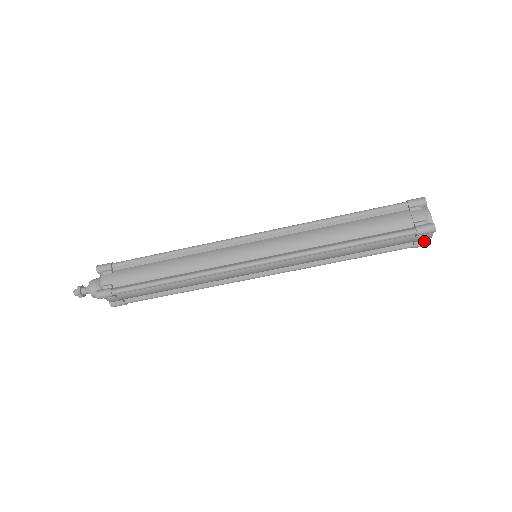
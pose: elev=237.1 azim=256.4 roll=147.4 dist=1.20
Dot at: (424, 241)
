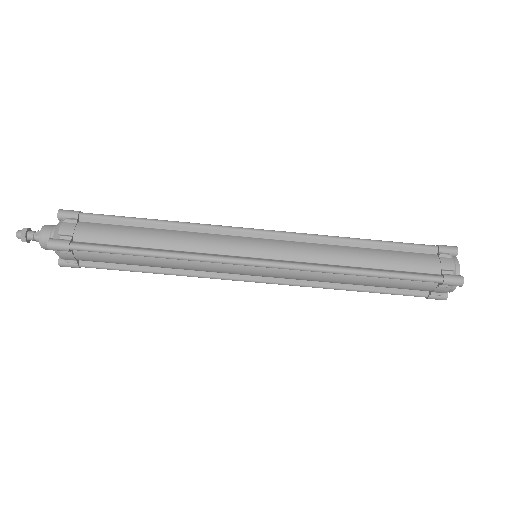
Dot at: (442, 294)
